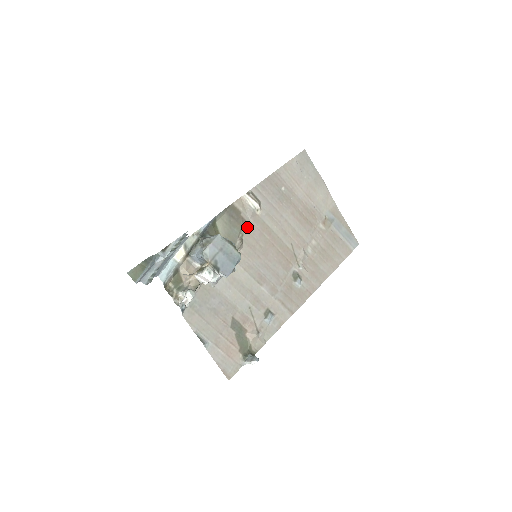
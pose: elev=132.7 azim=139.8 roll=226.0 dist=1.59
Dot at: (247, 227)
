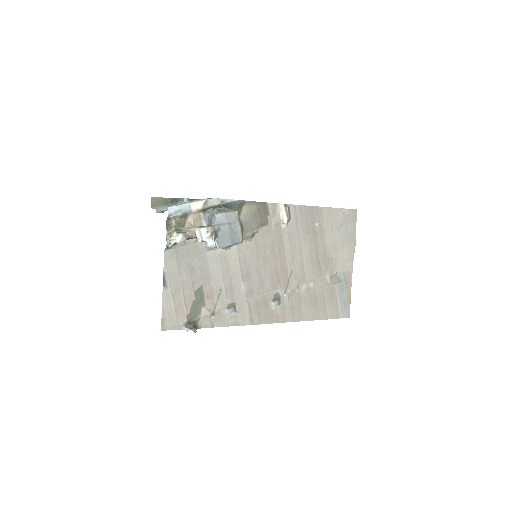
Dot at: (265, 229)
